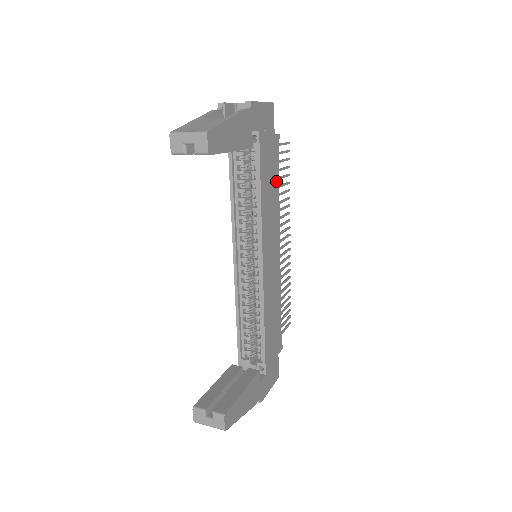
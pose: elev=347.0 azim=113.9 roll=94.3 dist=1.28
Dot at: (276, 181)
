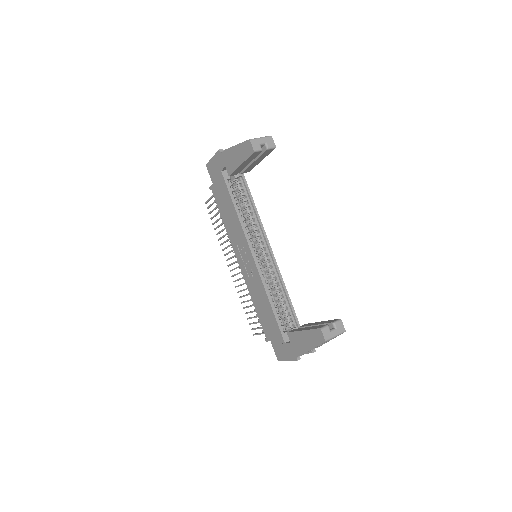
Dot at: occluded
